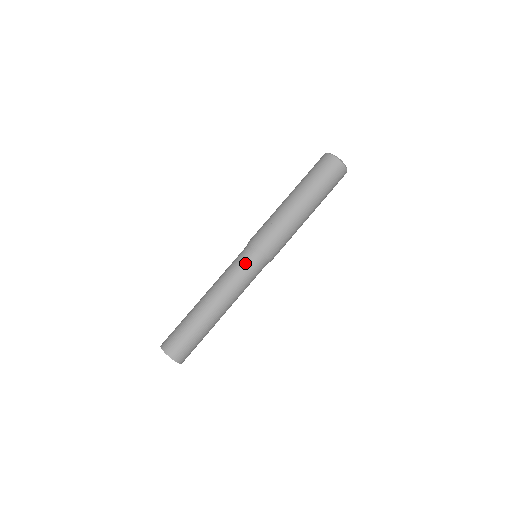
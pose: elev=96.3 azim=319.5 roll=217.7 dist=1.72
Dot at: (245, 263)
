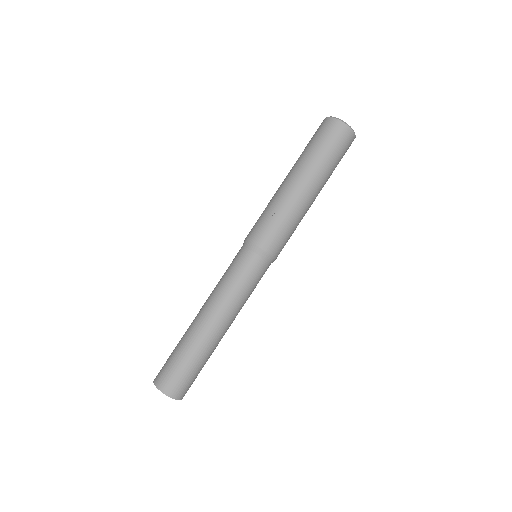
Dot at: (251, 272)
